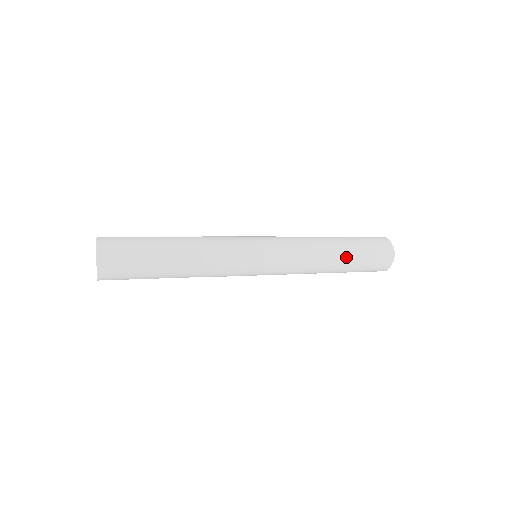
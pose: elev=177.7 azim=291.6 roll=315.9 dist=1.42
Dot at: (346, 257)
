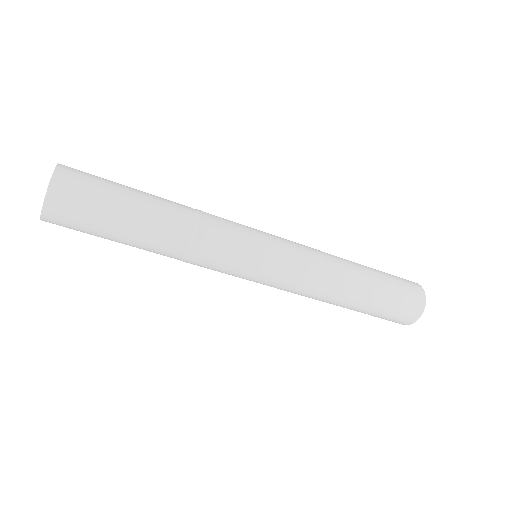
Dot at: (369, 284)
